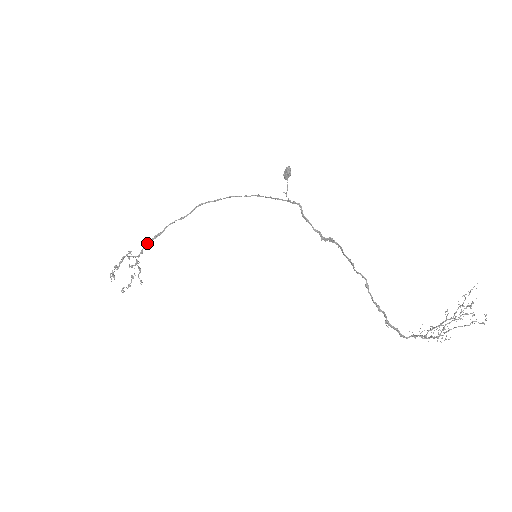
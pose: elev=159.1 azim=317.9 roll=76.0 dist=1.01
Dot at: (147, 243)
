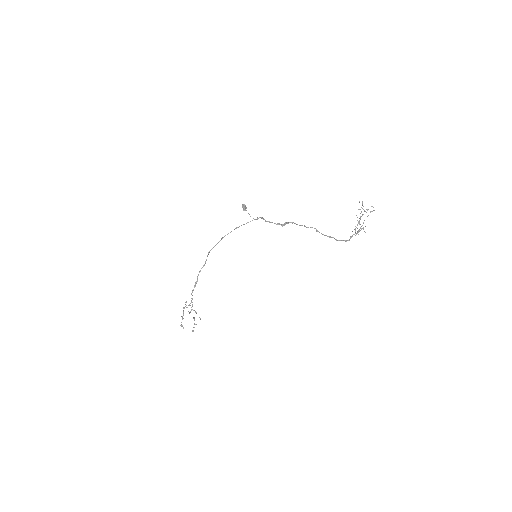
Dot at: (192, 292)
